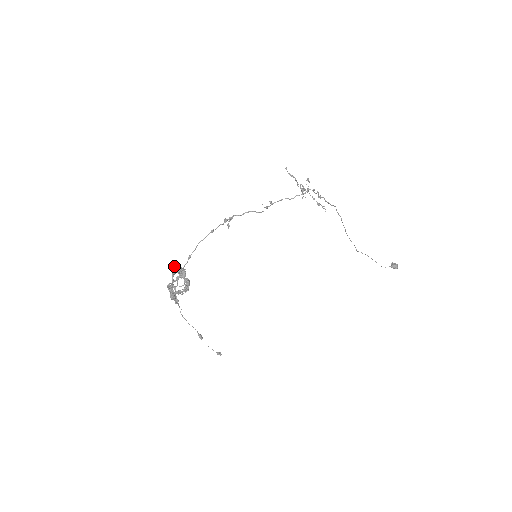
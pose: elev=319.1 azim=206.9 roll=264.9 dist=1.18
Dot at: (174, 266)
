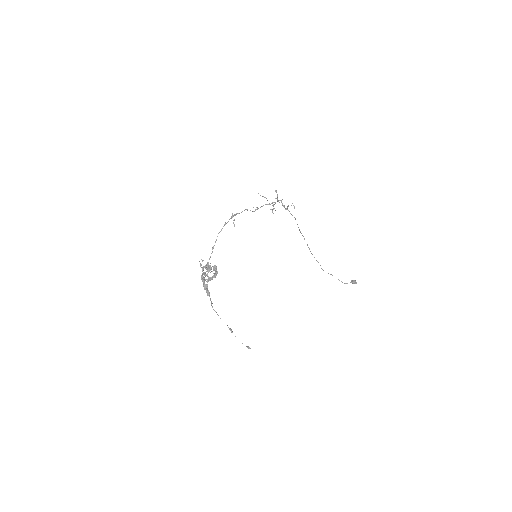
Dot at: (202, 261)
